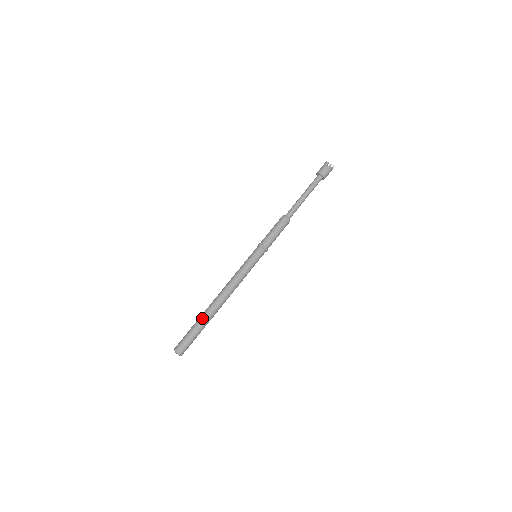
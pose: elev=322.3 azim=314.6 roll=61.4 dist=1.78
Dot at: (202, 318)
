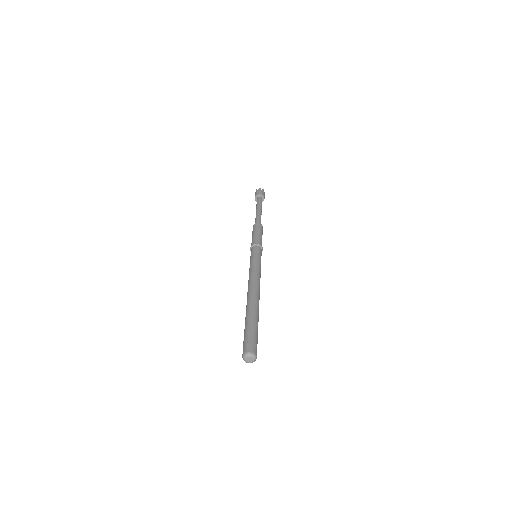
Dot at: (252, 313)
